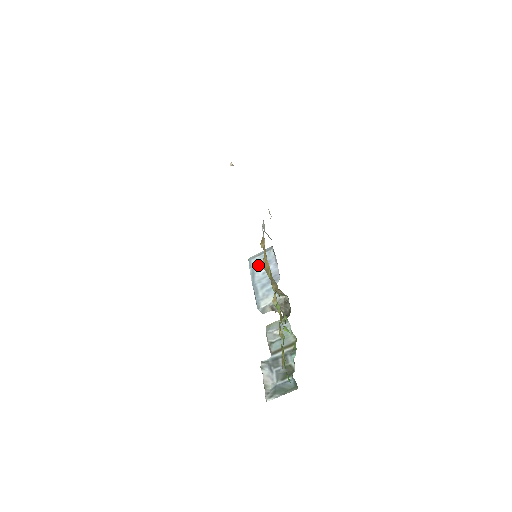
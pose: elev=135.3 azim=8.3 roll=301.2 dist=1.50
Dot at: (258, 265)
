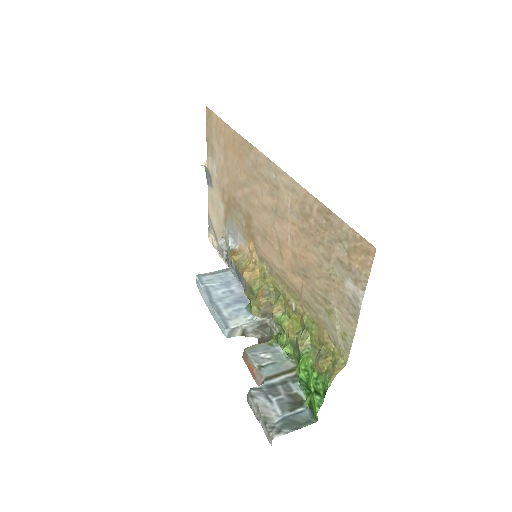
Dot at: (214, 283)
